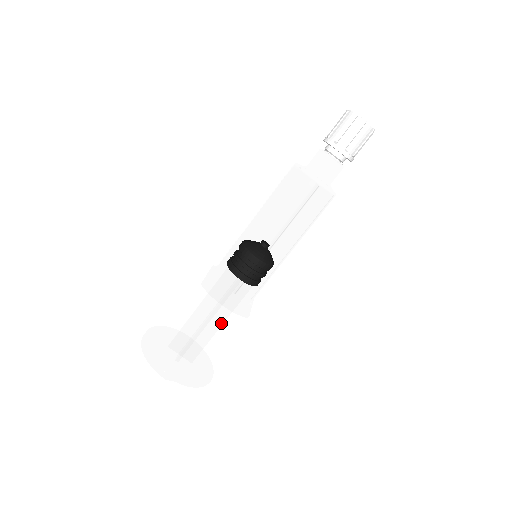
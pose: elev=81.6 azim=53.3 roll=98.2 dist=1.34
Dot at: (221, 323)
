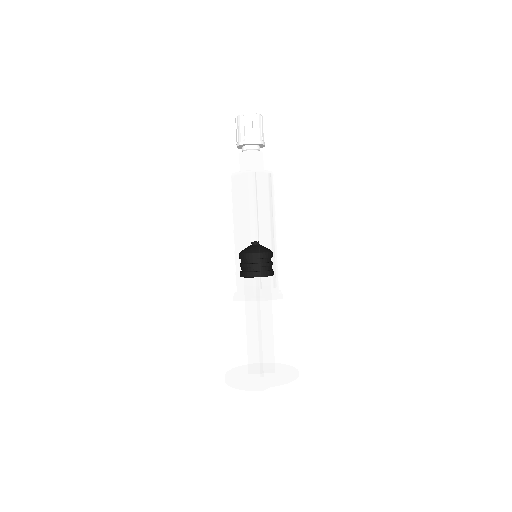
Dot at: (271, 324)
